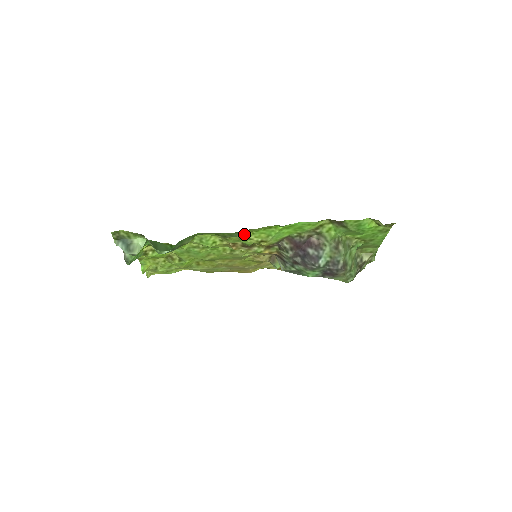
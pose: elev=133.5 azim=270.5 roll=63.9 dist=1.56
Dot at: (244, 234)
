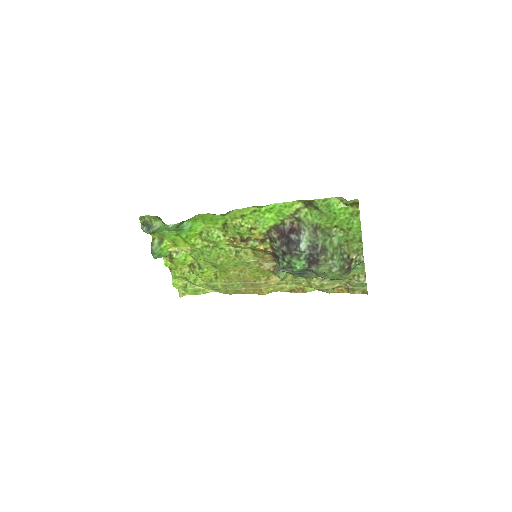
Dot at: (237, 221)
